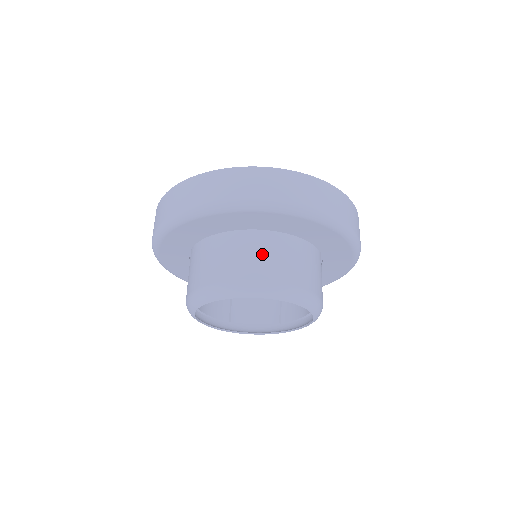
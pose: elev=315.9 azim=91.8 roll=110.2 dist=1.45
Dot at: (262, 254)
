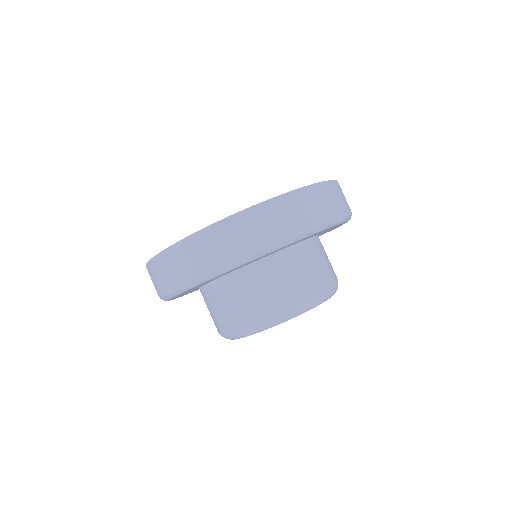
Dot at: (291, 274)
